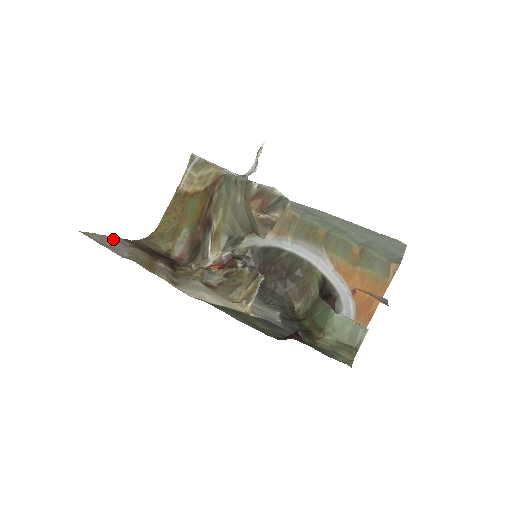
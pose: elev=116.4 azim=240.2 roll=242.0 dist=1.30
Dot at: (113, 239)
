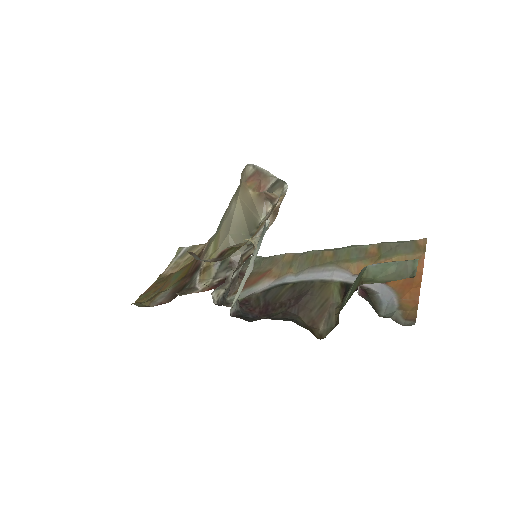
Dot at: occluded
